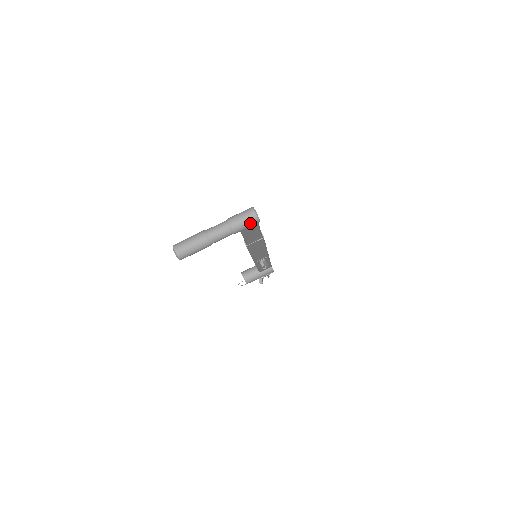
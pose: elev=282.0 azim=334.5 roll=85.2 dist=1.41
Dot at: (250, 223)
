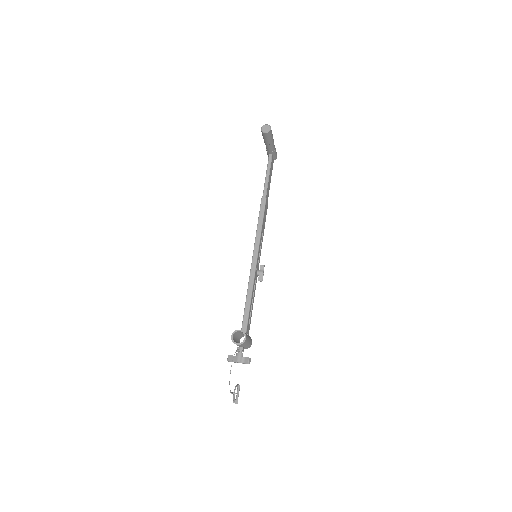
Dot at: (276, 152)
